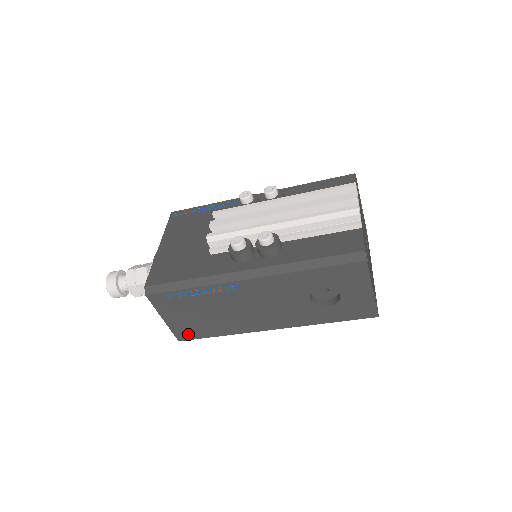
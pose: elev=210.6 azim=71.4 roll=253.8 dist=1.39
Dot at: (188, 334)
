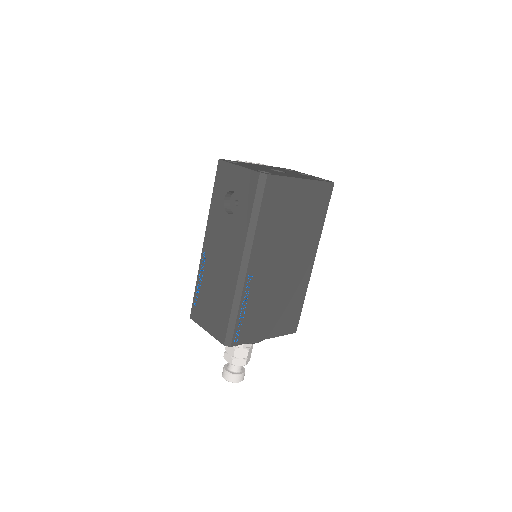
Dot at: (222, 330)
